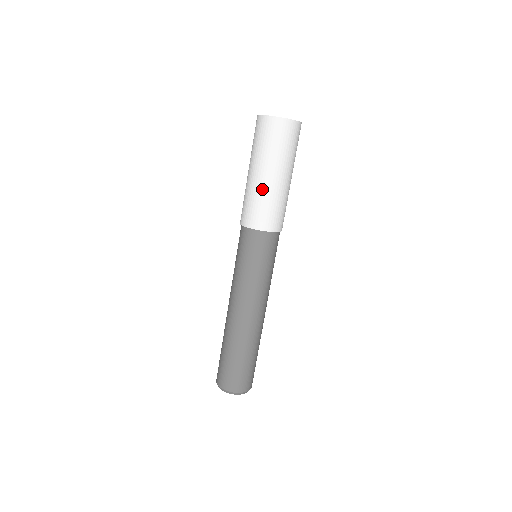
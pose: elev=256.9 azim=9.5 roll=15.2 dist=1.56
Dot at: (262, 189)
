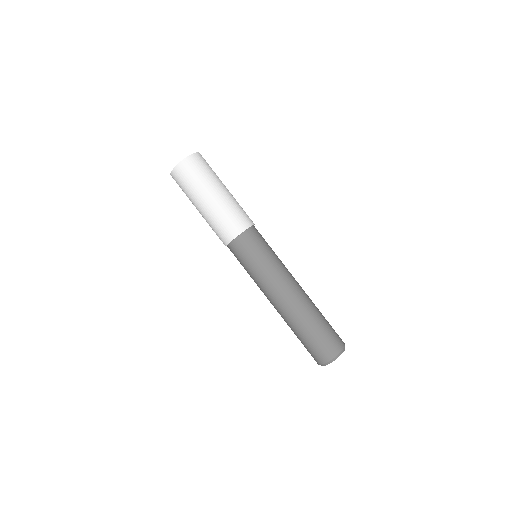
Dot at: (212, 212)
